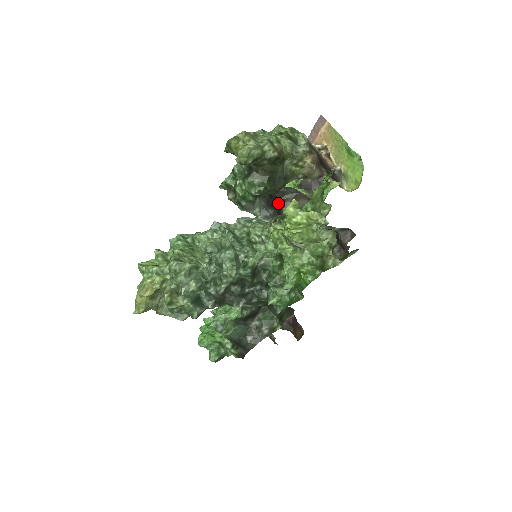
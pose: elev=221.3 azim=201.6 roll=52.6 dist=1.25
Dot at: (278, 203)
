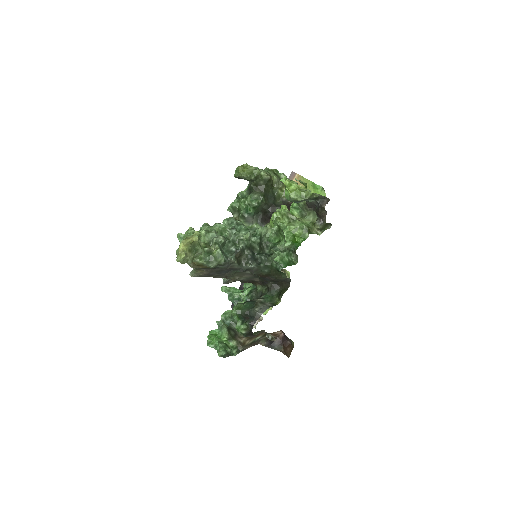
Dot at: (270, 215)
